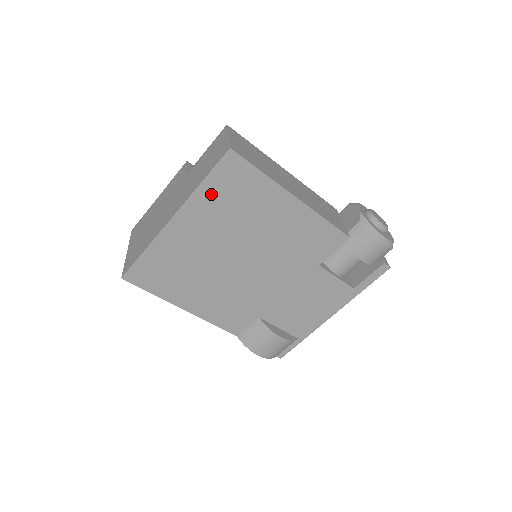
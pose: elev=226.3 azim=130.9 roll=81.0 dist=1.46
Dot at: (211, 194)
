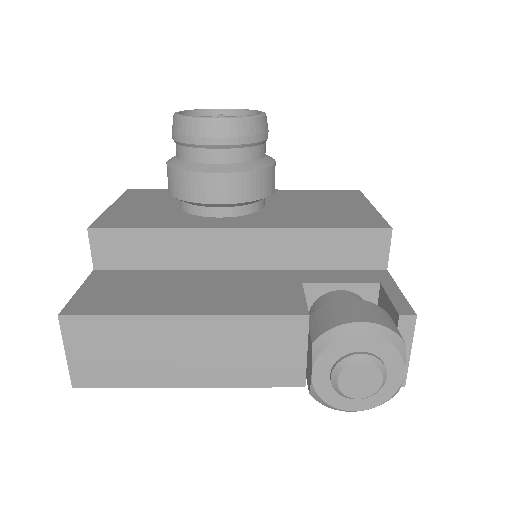
Dot at: occluded
